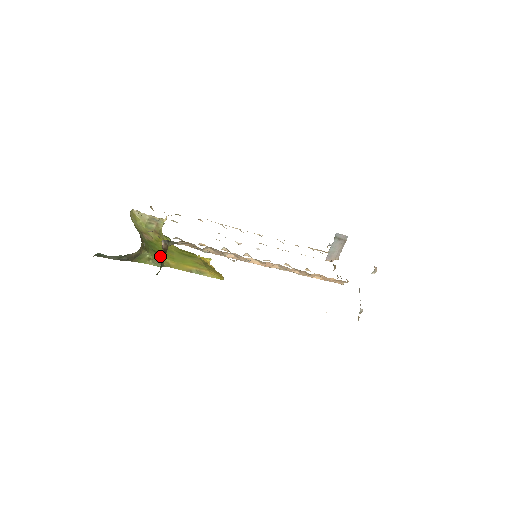
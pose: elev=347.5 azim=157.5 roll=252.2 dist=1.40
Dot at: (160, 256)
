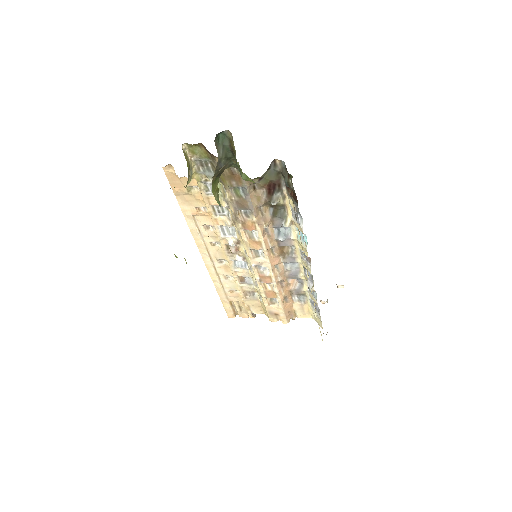
Dot at: occluded
